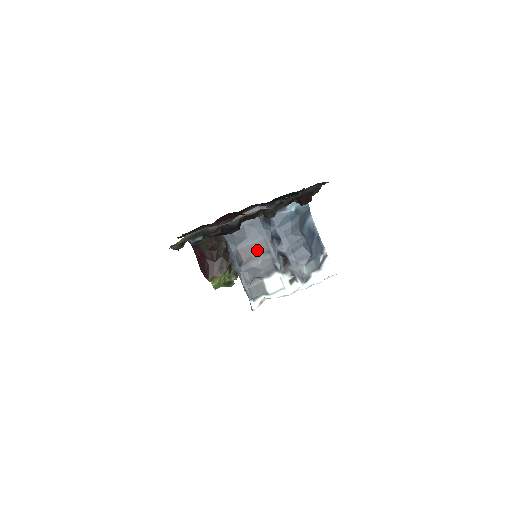
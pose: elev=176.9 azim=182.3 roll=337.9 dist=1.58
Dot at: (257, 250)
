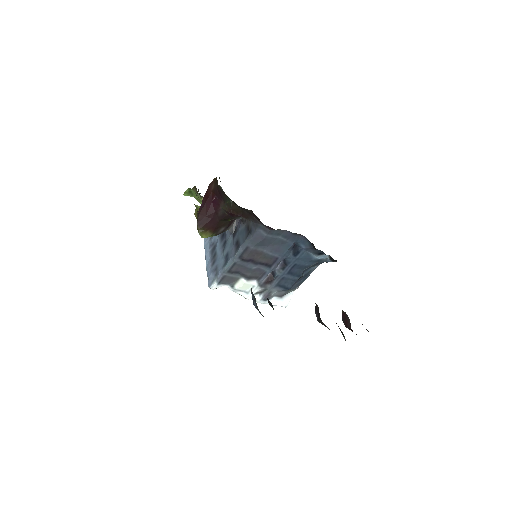
Dot at: (264, 259)
